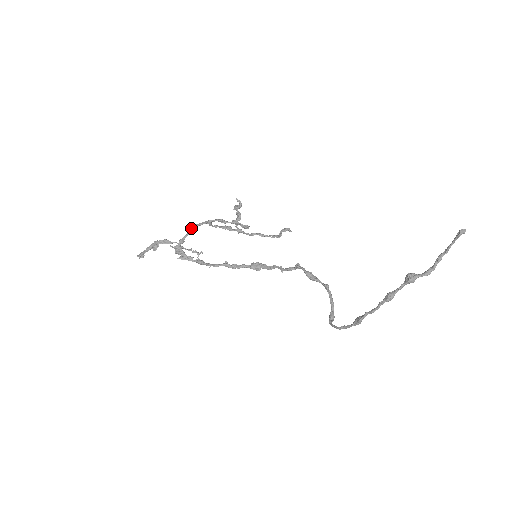
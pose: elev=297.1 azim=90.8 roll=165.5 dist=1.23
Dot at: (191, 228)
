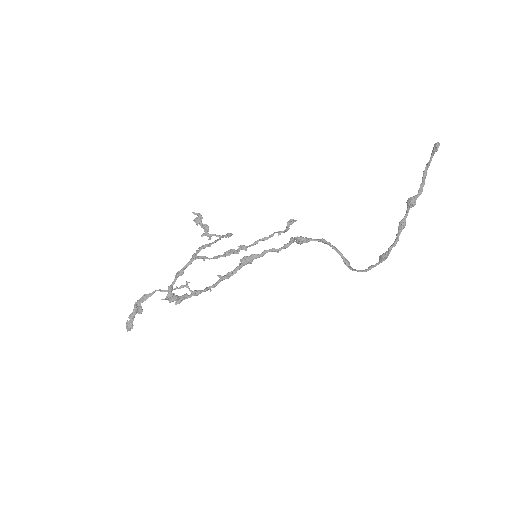
Dot at: (181, 272)
